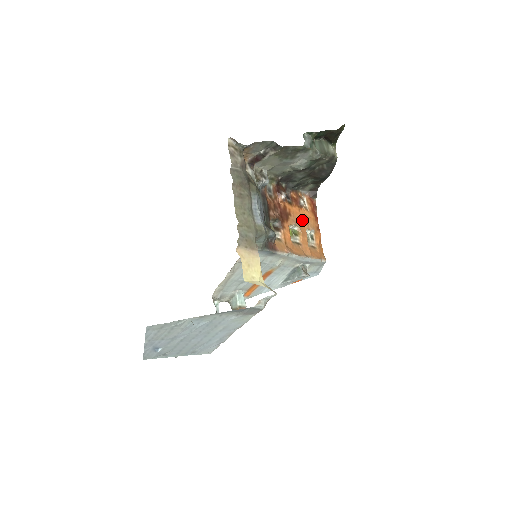
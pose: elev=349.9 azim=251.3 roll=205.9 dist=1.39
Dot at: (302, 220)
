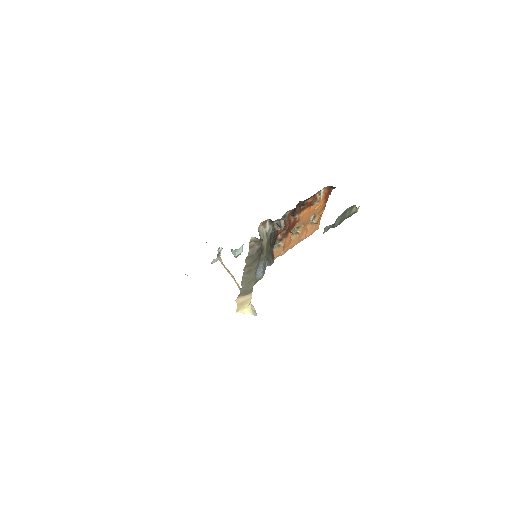
Dot at: (309, 214)
